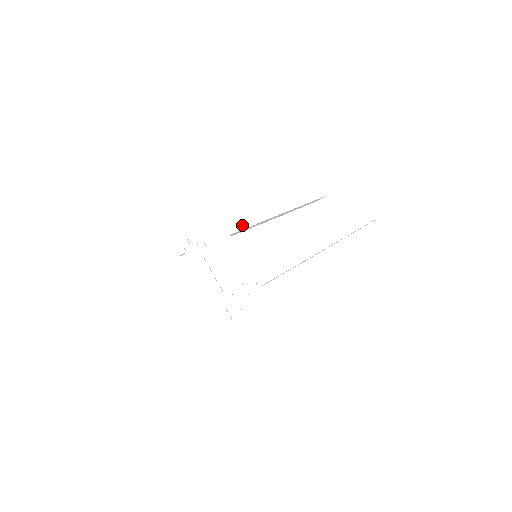
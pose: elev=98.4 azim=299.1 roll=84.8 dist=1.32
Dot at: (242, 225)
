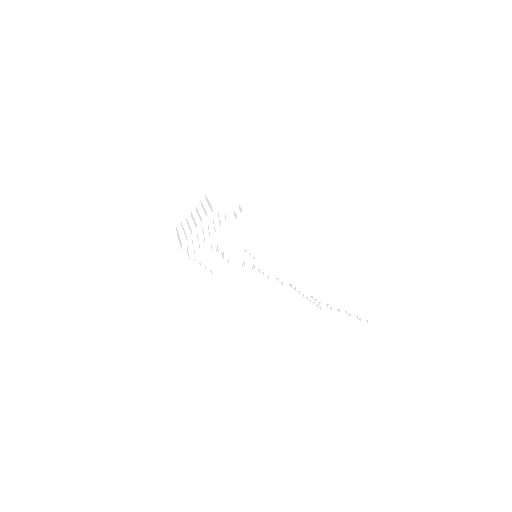
Dot at: occluded
